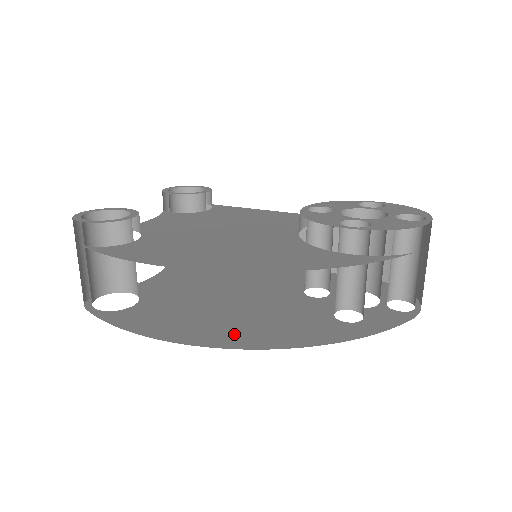
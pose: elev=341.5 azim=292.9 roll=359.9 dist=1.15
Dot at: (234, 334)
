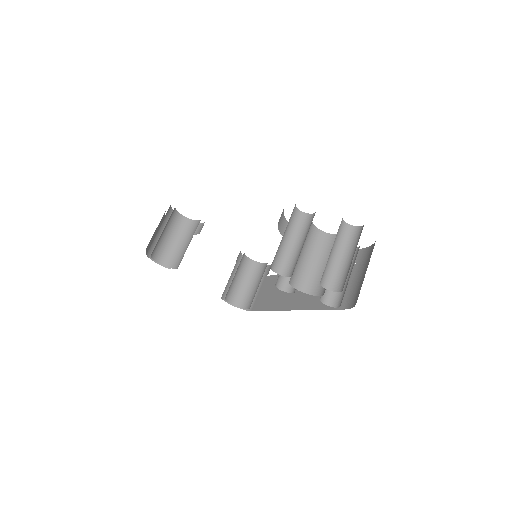
Dot at: occluded
